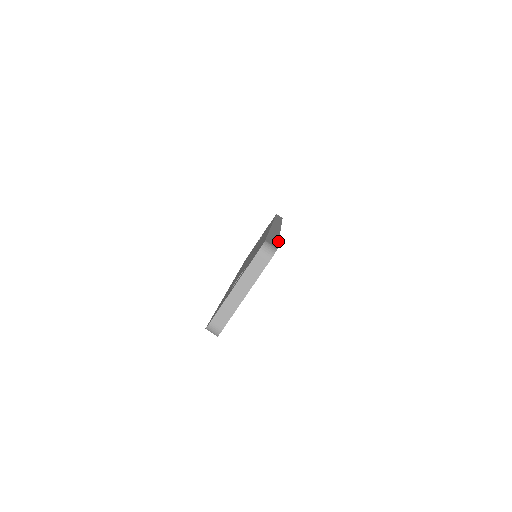
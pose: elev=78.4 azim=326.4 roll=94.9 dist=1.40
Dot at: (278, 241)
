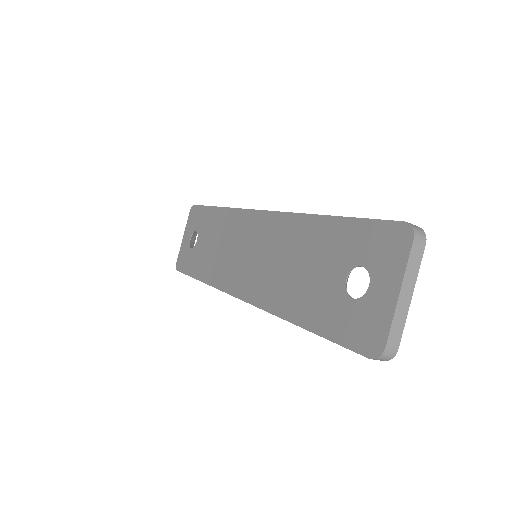
Dot at: occluded
